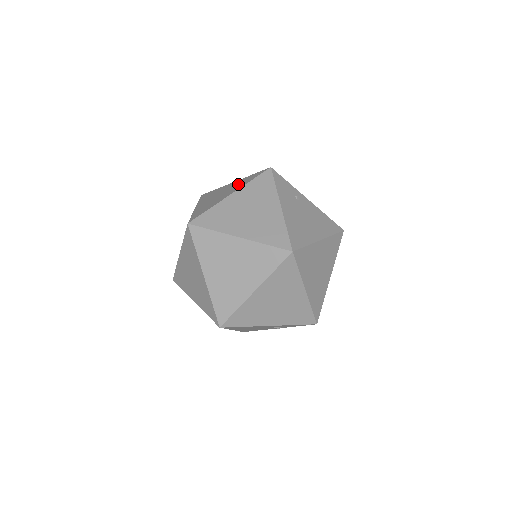
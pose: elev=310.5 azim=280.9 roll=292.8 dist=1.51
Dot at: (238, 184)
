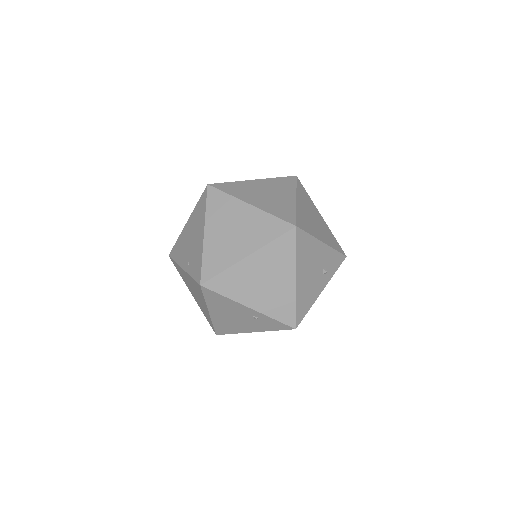
Dot at: occluded
